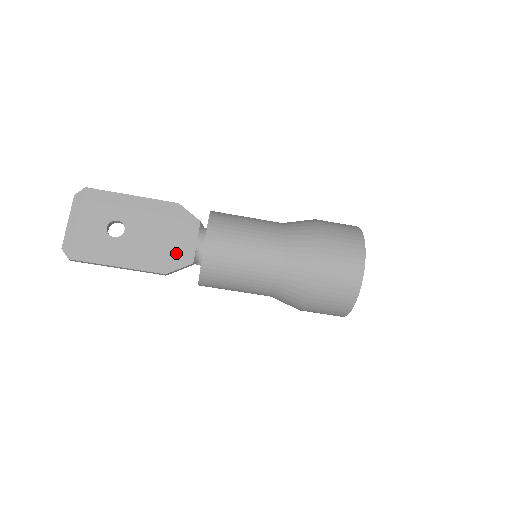
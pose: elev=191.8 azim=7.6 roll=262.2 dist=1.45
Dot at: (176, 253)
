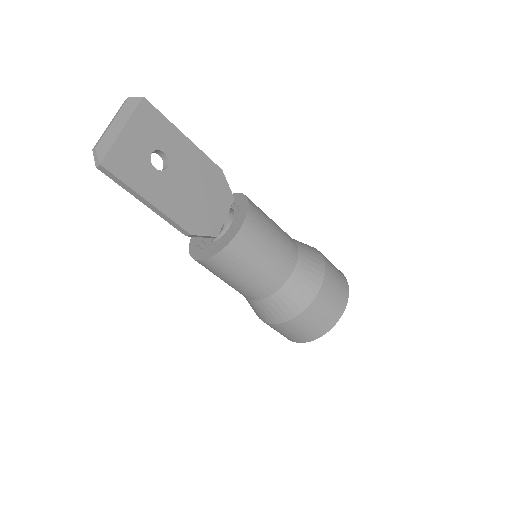
Dot at: (206, 218)
